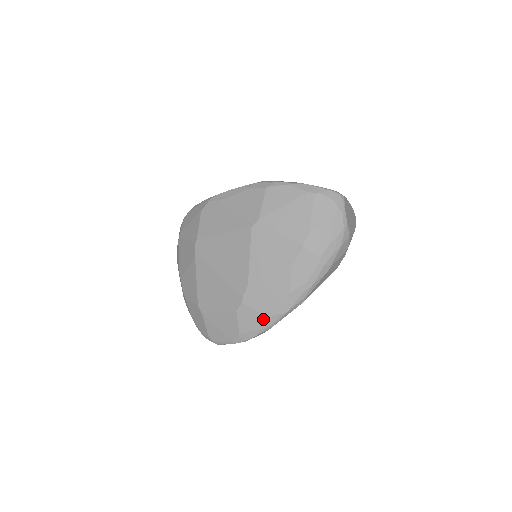
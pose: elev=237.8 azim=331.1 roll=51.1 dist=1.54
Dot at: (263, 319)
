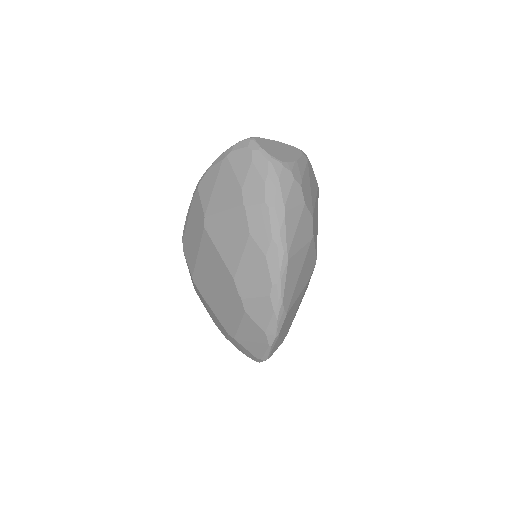
Dot at: (267, 301)
